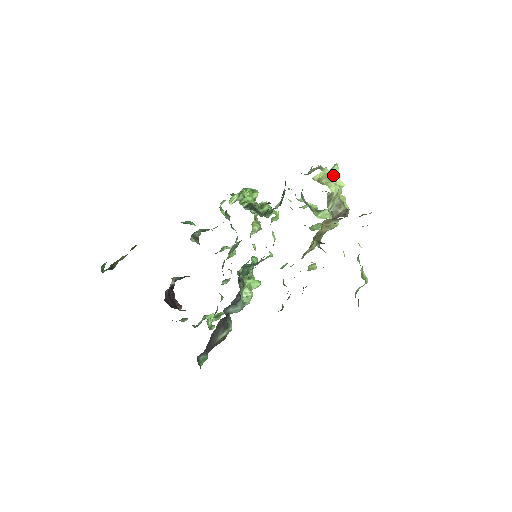
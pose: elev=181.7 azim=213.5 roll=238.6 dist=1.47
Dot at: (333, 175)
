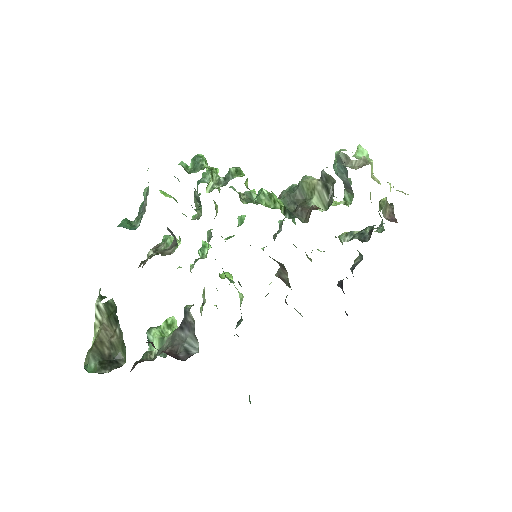
Dot at: occluded
